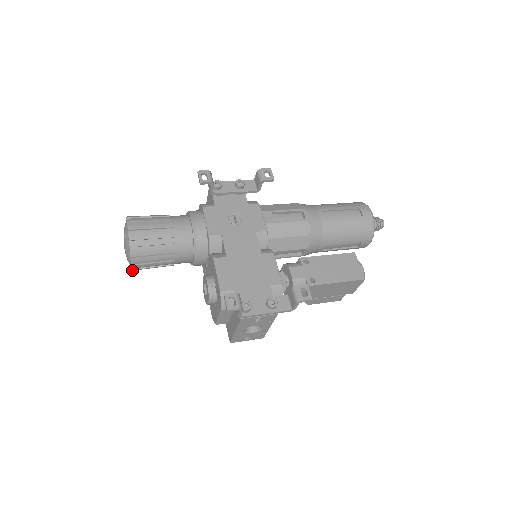
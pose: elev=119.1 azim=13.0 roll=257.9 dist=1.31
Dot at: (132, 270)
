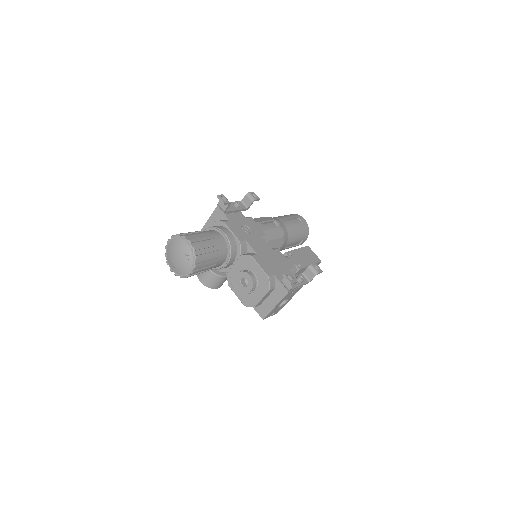
Dot at: (187, 277)
